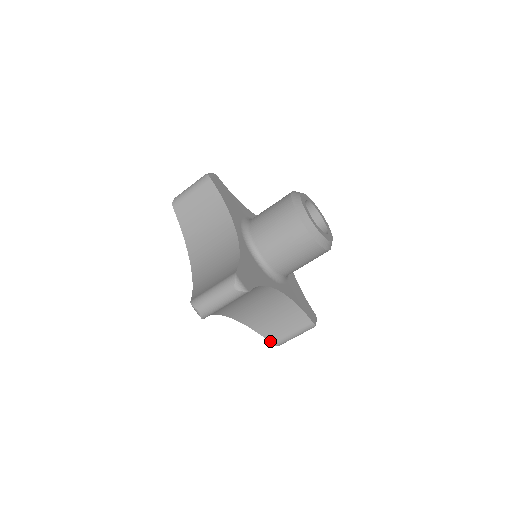
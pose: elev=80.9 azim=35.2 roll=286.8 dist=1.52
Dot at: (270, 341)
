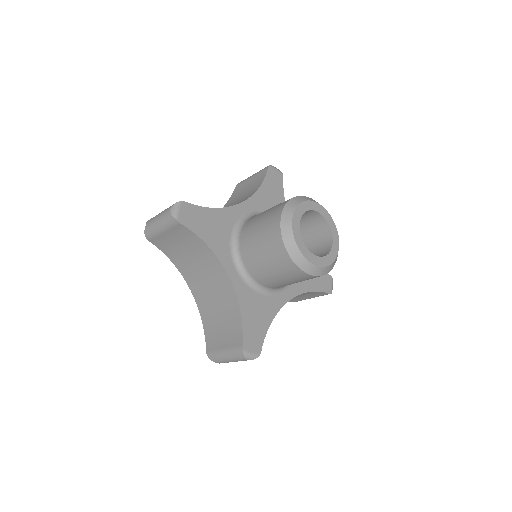
Dot at: (290, 301)
